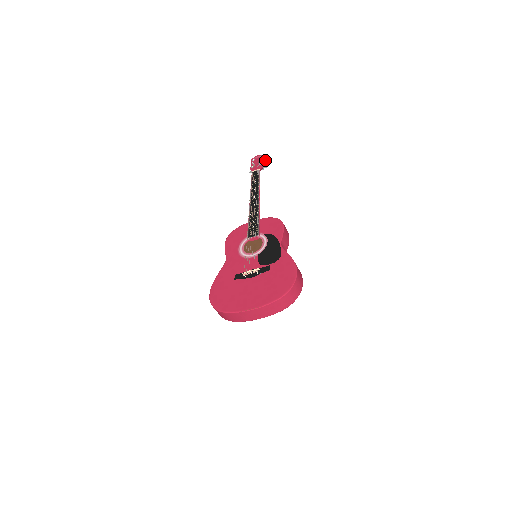
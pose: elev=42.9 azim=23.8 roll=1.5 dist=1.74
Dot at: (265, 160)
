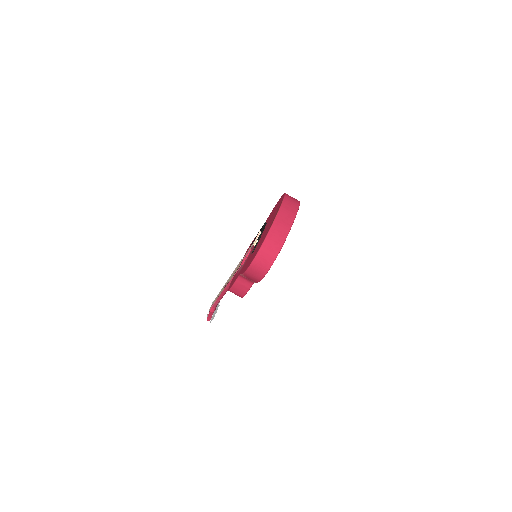
Dot at: (216, 310)
